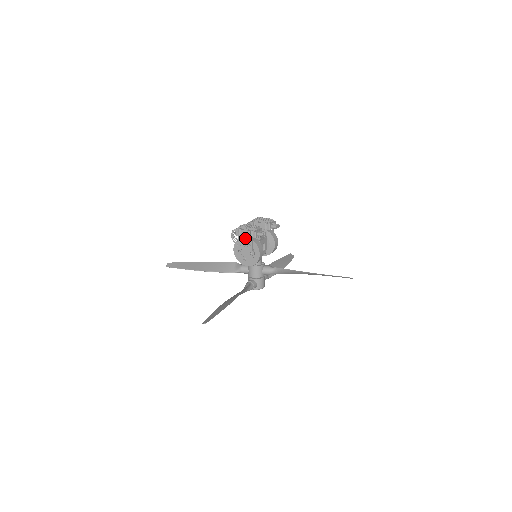
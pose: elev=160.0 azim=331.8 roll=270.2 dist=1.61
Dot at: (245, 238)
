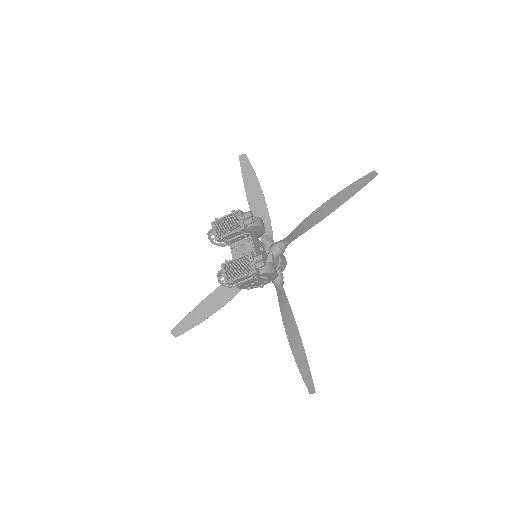
Dot at: (247, 282)
